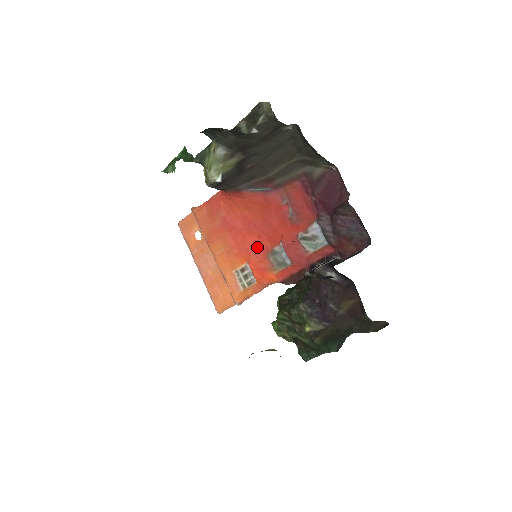
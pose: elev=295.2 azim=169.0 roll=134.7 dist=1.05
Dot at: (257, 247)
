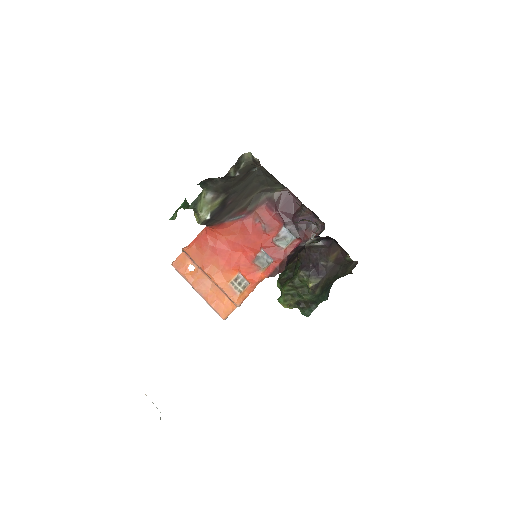
Dot at: (243, 259)
